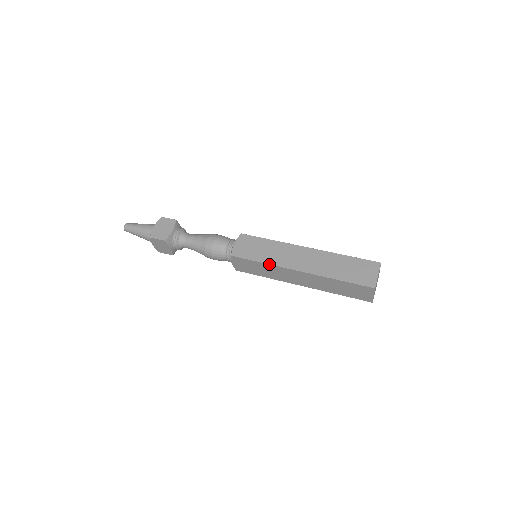
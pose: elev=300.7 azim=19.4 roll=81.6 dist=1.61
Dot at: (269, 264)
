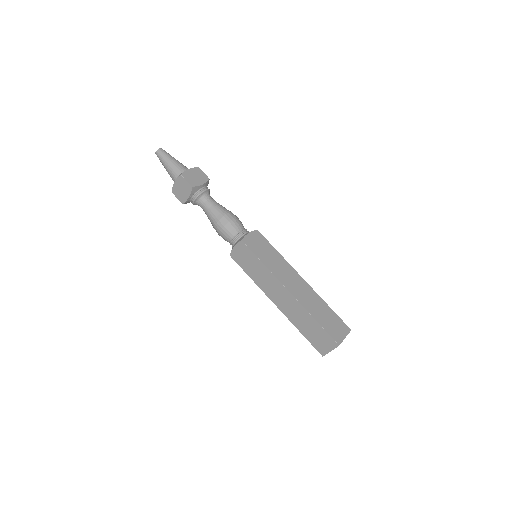
Dot at: (269, 269)
